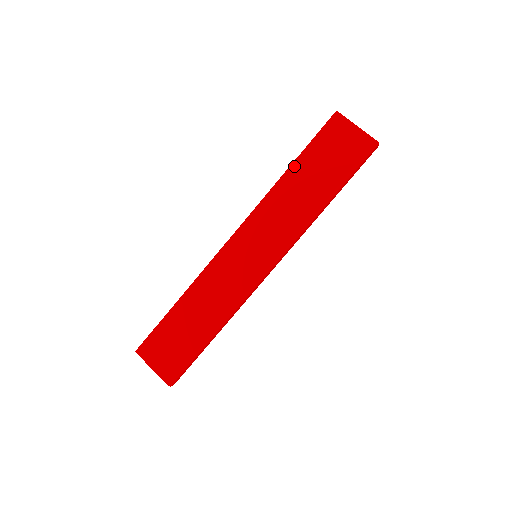
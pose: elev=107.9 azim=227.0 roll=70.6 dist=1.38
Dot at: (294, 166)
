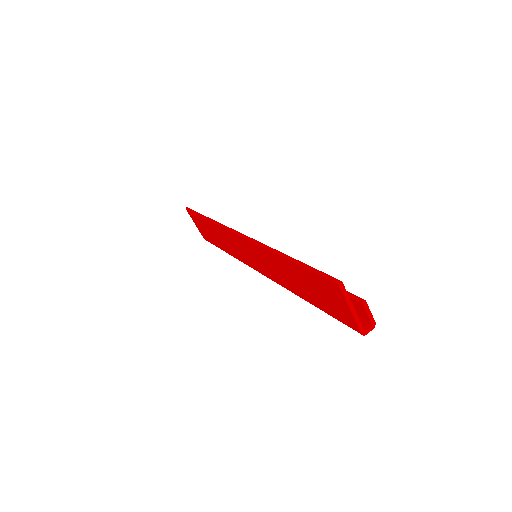
Dot at: (288, 261)
